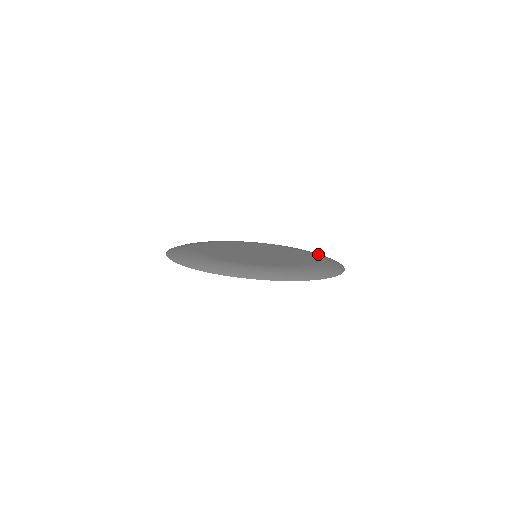
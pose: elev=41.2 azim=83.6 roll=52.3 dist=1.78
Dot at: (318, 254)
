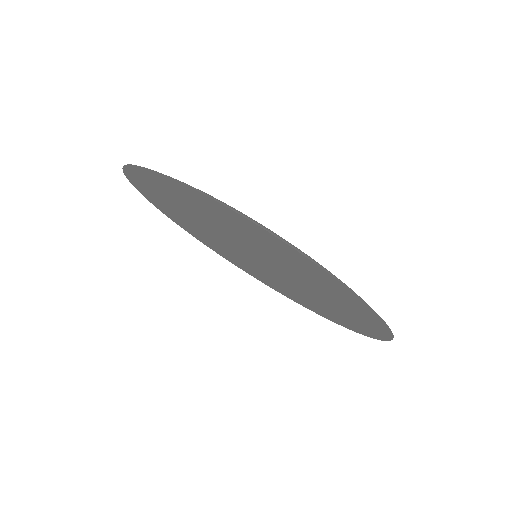
Dot at: occluded
